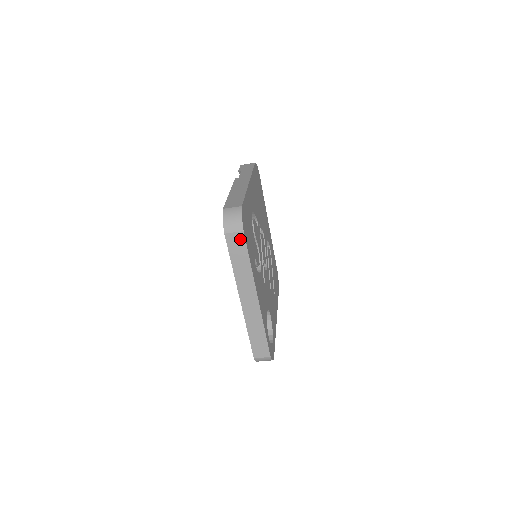
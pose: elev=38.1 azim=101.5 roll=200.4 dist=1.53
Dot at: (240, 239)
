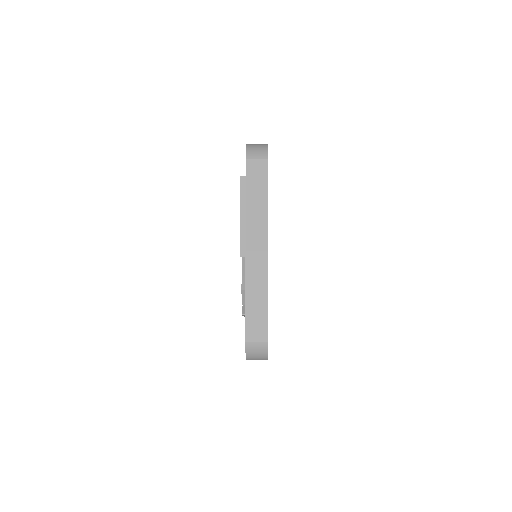
Dot at: (262, 168)
